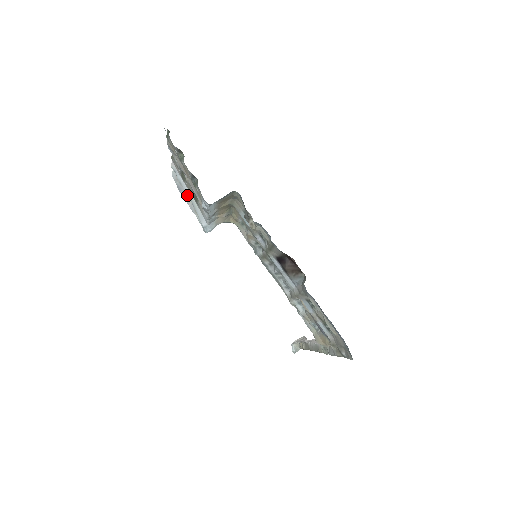
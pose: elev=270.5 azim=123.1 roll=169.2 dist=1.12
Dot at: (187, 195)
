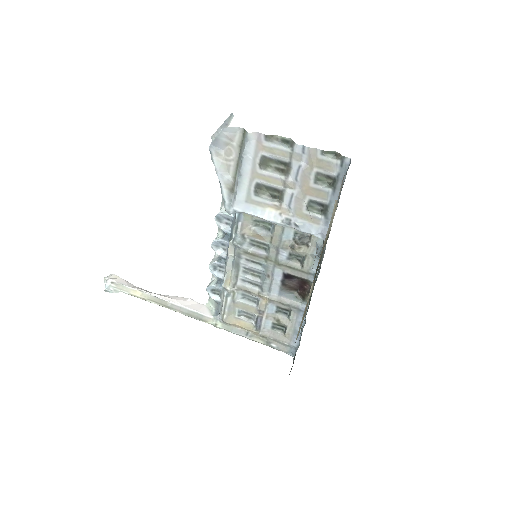
Dot at: (241, 171)
